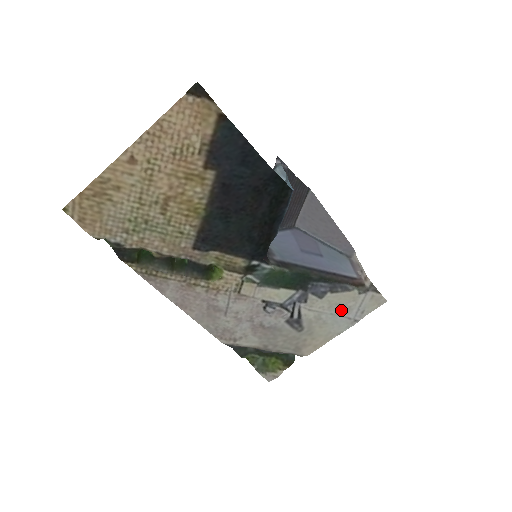
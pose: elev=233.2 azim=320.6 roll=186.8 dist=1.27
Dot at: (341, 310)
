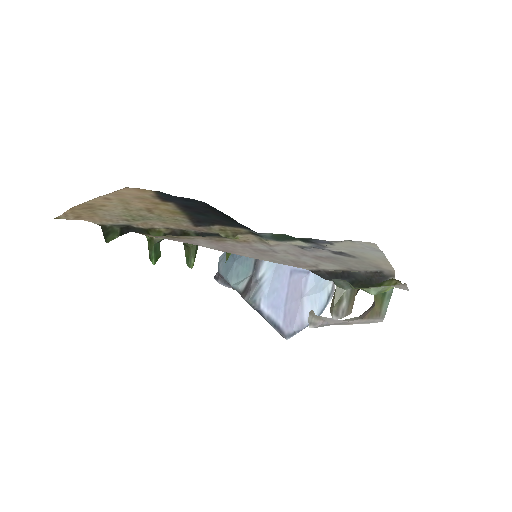
Dot at: (358, 249)
